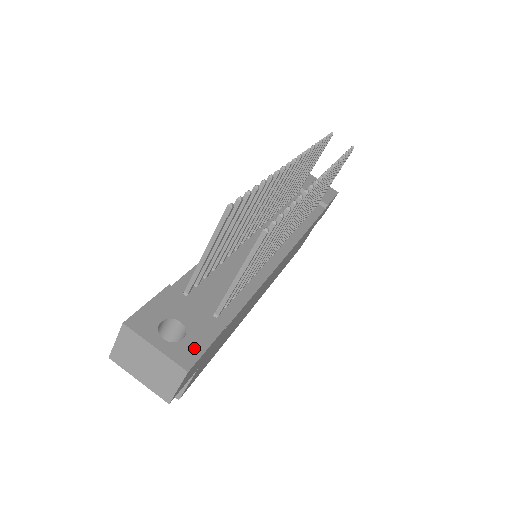
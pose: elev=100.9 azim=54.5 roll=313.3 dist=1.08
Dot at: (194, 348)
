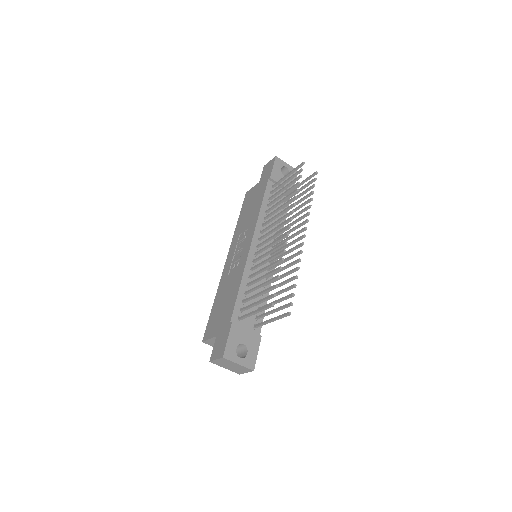
Dot at: (253, 357)
